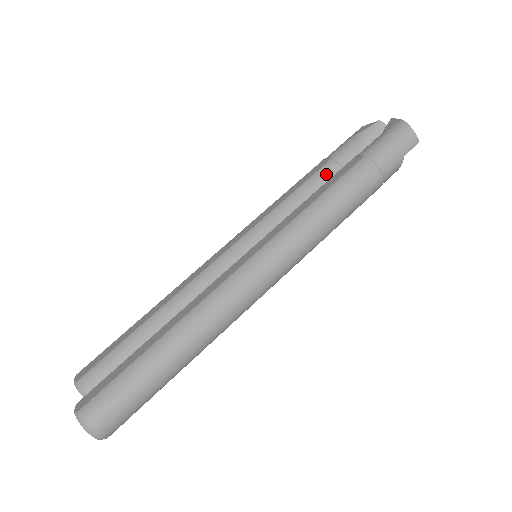
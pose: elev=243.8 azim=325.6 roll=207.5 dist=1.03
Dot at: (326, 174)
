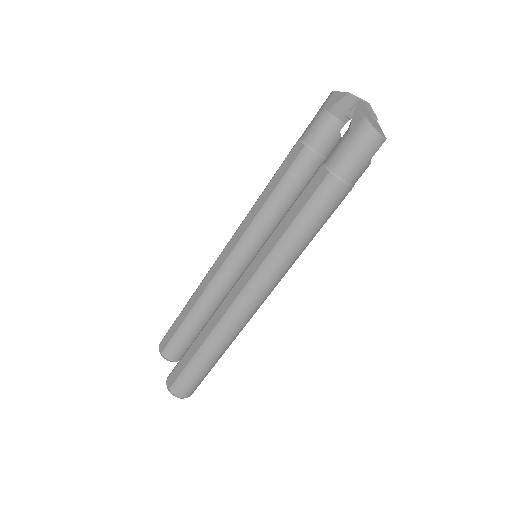
Dot at: (302, 165)
